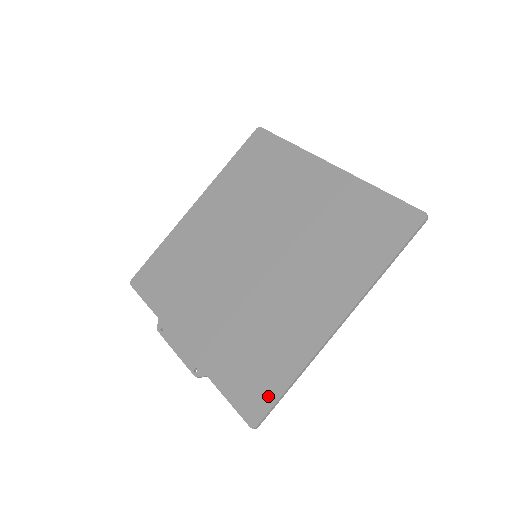
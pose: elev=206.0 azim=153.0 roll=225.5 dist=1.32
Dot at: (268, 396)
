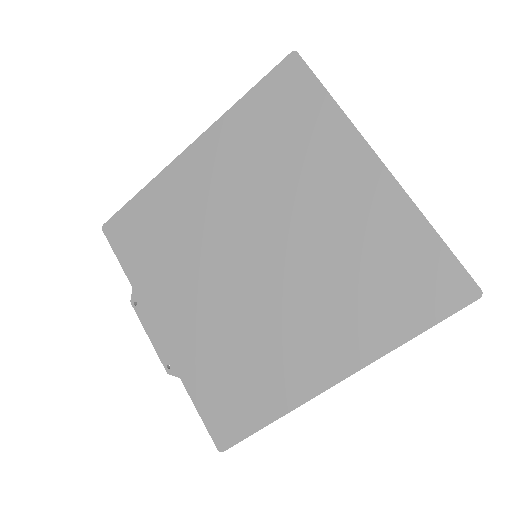
Dot at: (241, 427)
